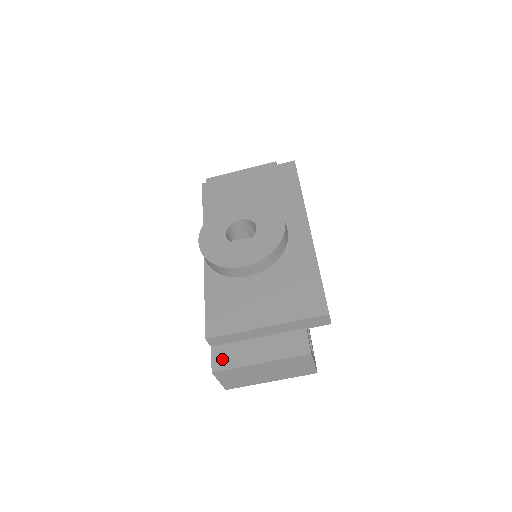
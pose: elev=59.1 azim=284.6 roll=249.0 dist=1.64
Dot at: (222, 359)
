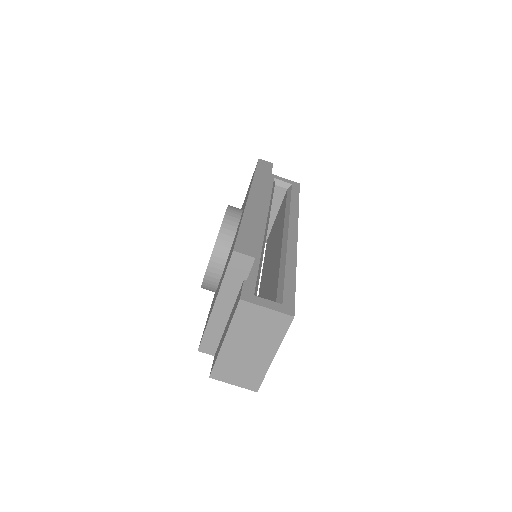
Dot at: (214, 360)
